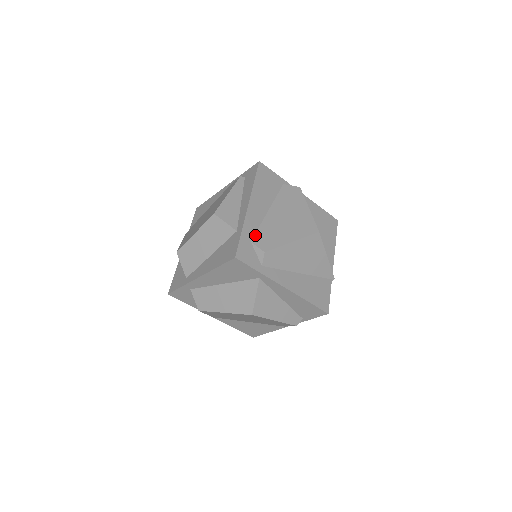
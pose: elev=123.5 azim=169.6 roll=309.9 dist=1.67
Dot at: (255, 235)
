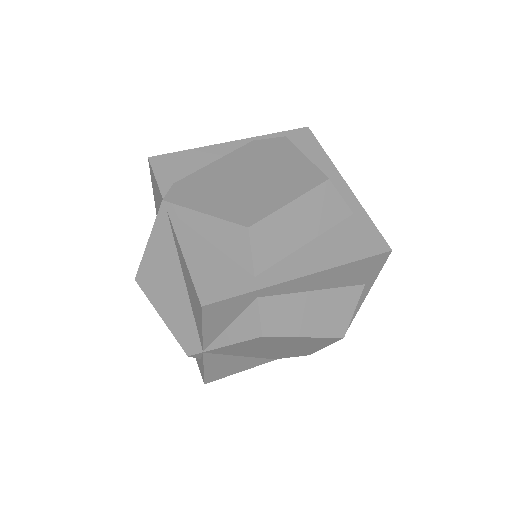
Dot at: occluded
